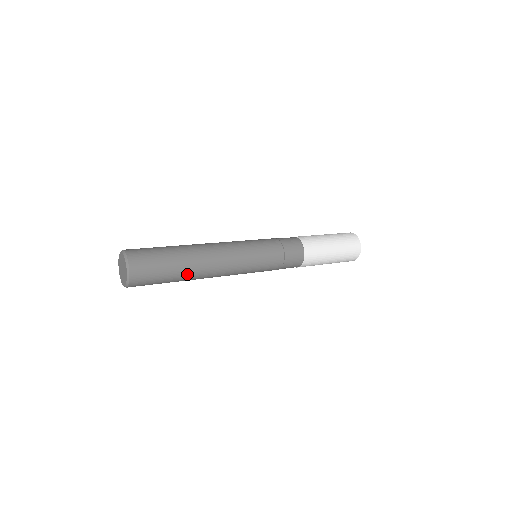
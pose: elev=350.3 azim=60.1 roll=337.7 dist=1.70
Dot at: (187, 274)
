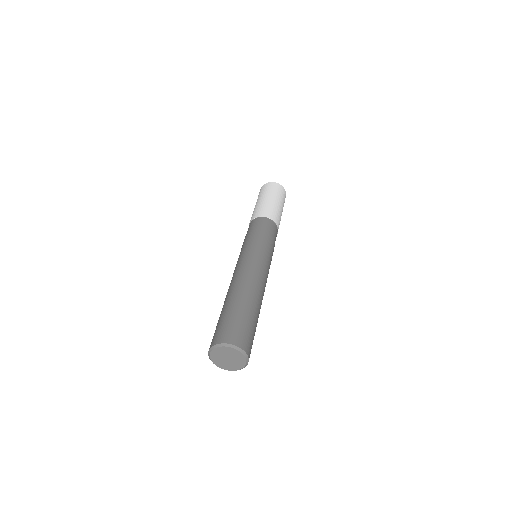
Dot at: (256, 306)
